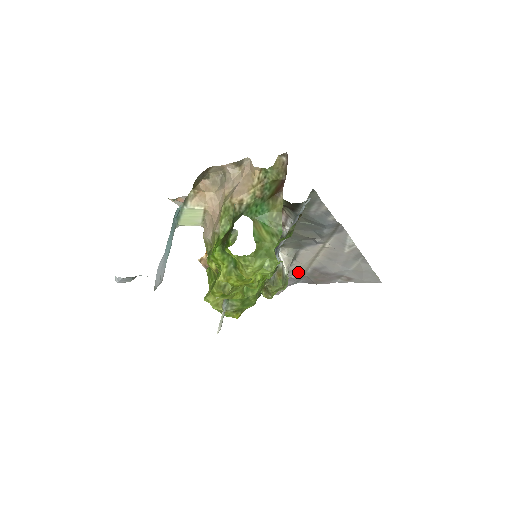
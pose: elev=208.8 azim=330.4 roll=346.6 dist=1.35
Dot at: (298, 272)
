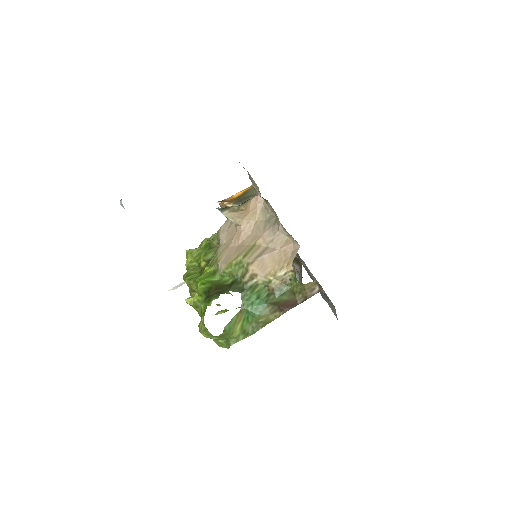
Dot at: occluded
